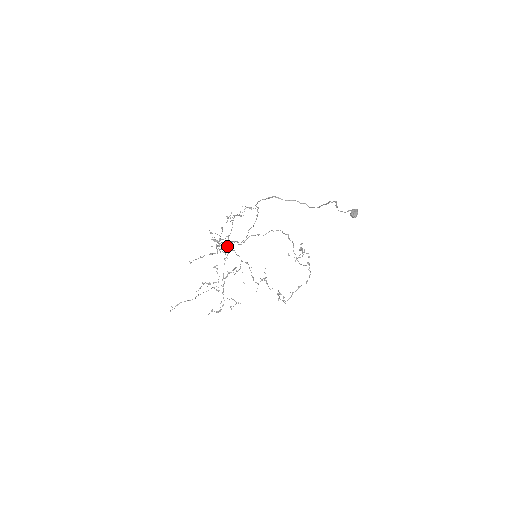
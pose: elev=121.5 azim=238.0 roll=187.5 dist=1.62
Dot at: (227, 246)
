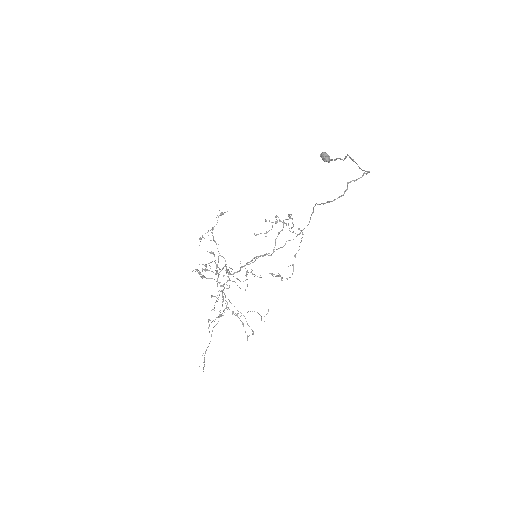
Dot at: occluded
